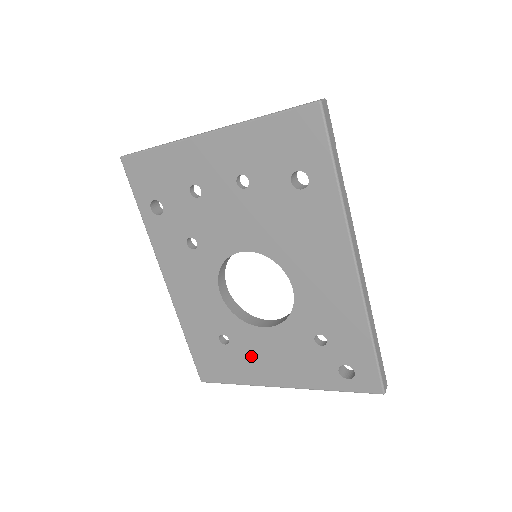
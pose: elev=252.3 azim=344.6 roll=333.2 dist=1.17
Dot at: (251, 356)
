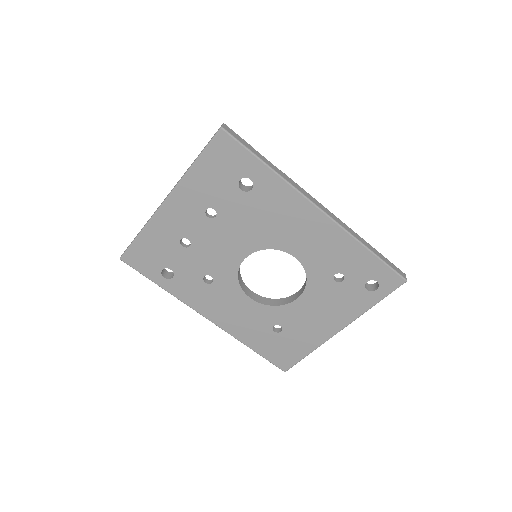
Dot at: (304, 326)
